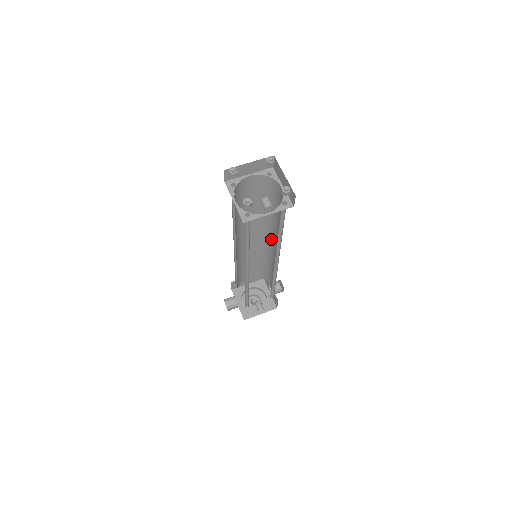
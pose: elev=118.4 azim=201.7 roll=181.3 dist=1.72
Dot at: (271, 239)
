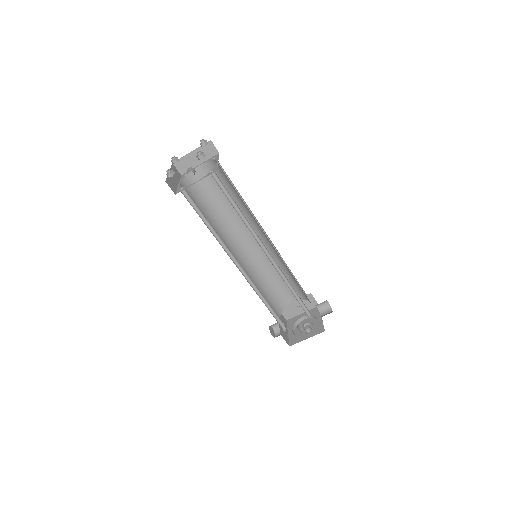
Dot at: (266, 236)
